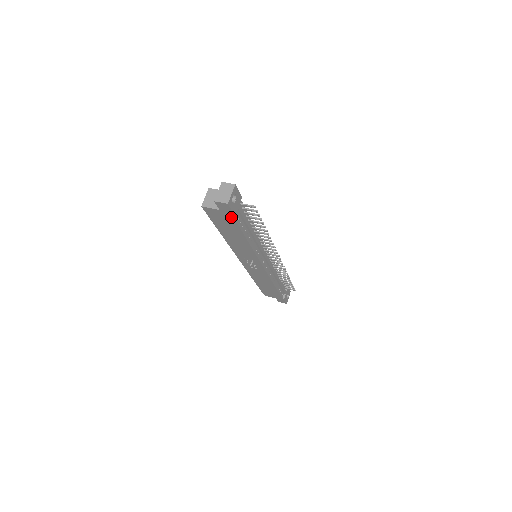
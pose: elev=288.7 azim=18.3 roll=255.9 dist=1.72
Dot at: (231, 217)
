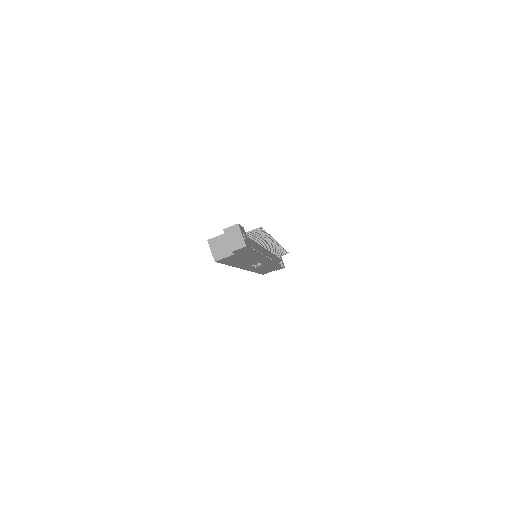
Dot at: (246, 252)
